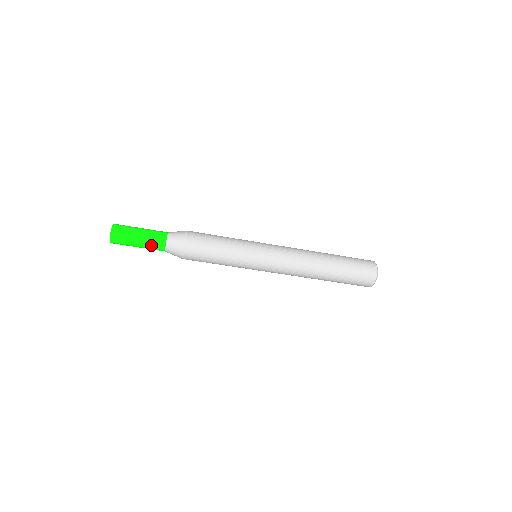
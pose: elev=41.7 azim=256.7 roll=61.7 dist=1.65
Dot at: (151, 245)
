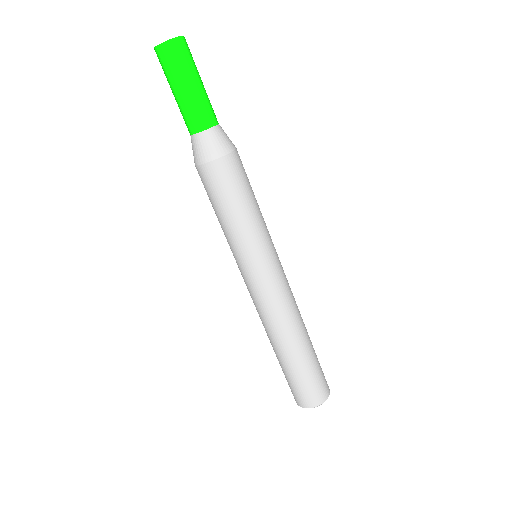
Dot at: (201, 105)
